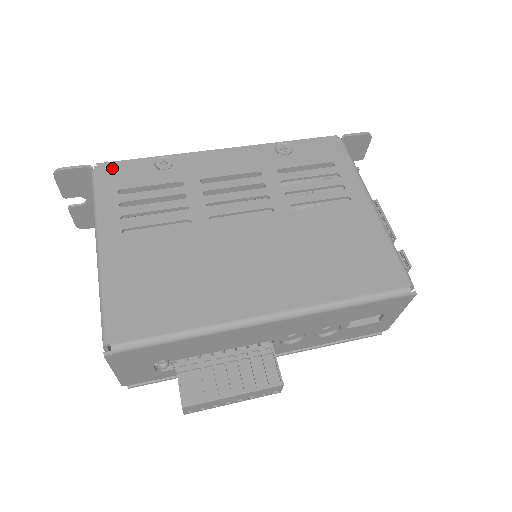
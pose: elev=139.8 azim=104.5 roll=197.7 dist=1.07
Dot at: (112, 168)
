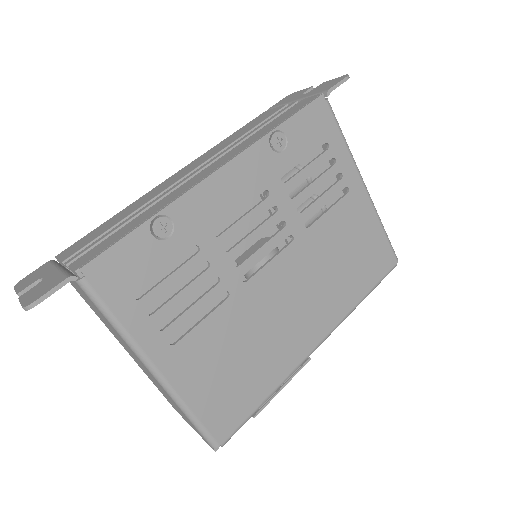
Dot at: (105, 267)
